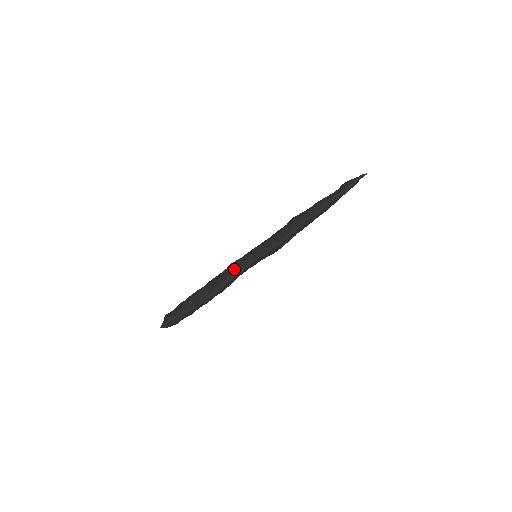
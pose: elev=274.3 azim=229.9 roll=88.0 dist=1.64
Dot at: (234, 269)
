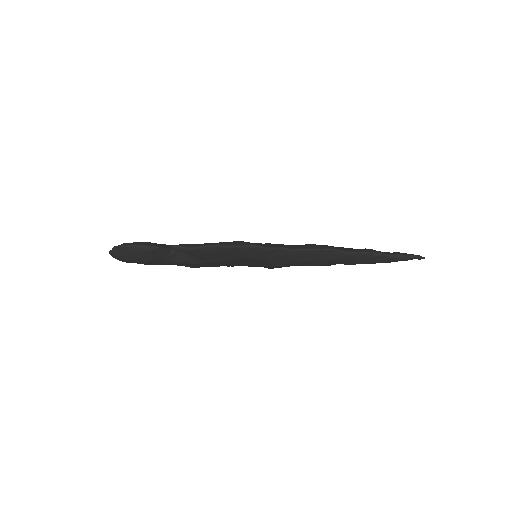
Dot at: (224, 242)
